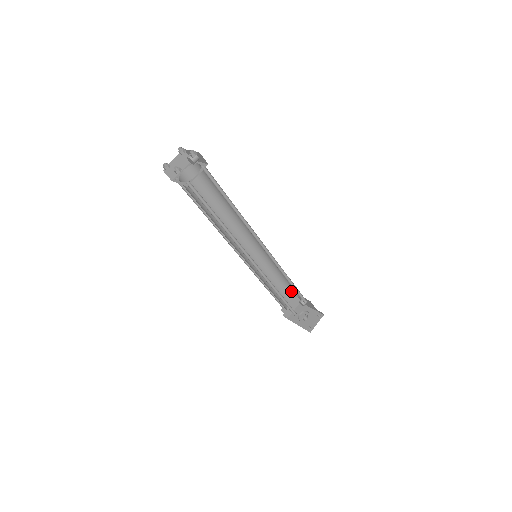
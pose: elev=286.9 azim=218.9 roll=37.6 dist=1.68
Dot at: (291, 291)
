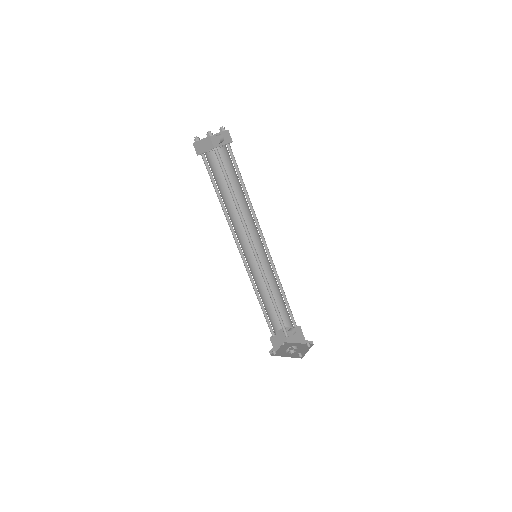
Dot at: occluded
